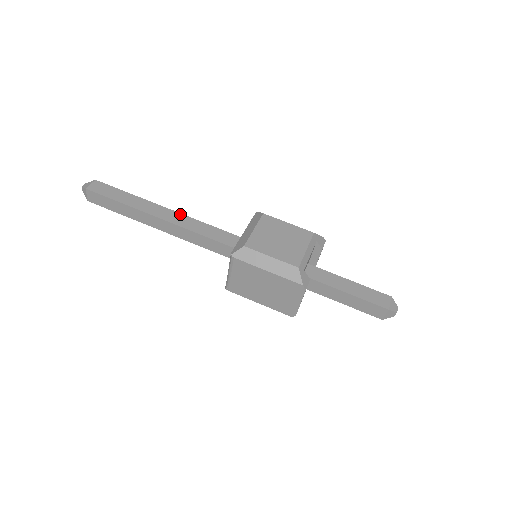
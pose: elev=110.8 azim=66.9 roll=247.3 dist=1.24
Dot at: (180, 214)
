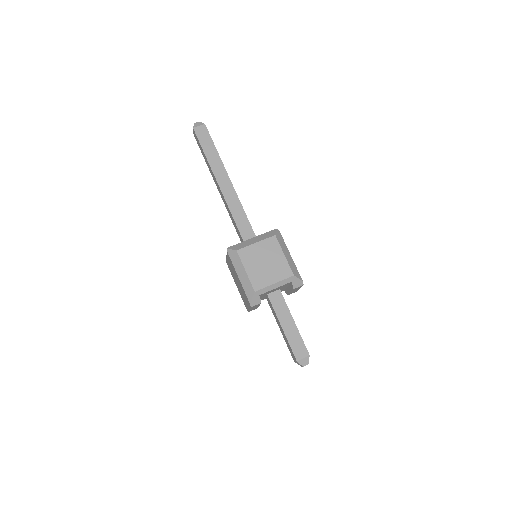
Dot at: (234, 190)
